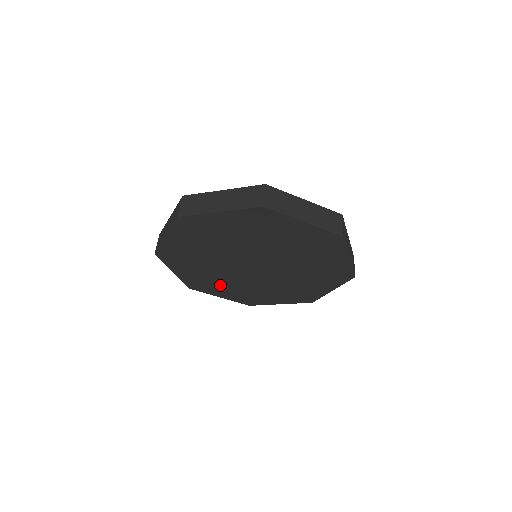
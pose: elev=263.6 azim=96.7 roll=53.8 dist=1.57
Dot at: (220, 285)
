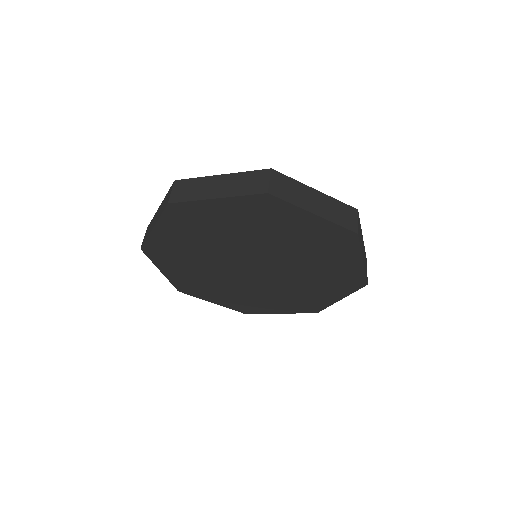
Dot at: (214, 289)
